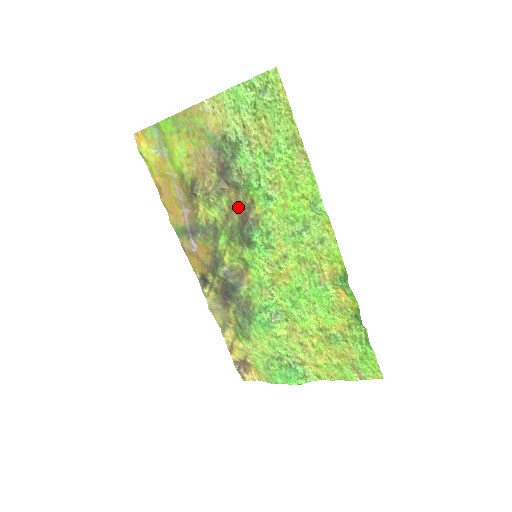
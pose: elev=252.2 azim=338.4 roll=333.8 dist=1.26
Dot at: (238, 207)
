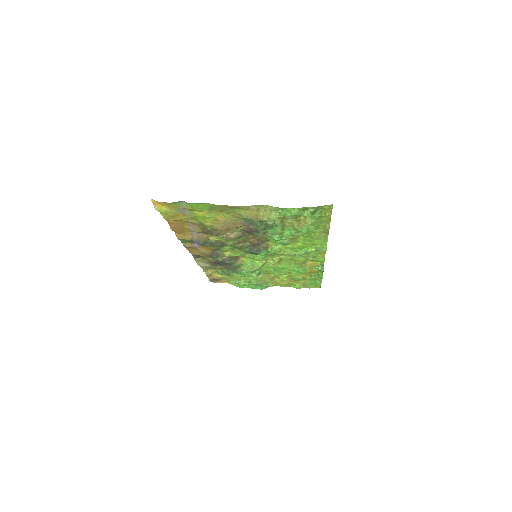
Dot at: (252, 241)
